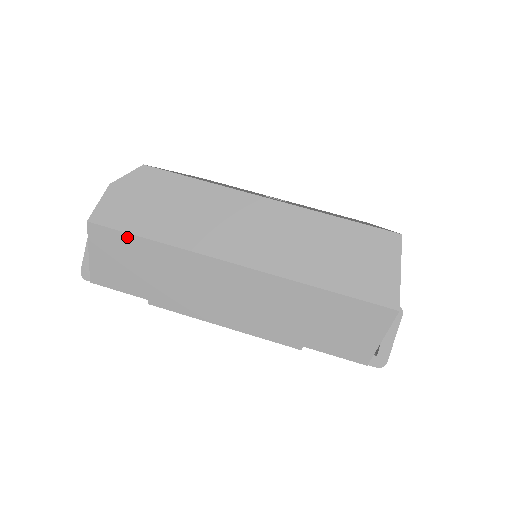
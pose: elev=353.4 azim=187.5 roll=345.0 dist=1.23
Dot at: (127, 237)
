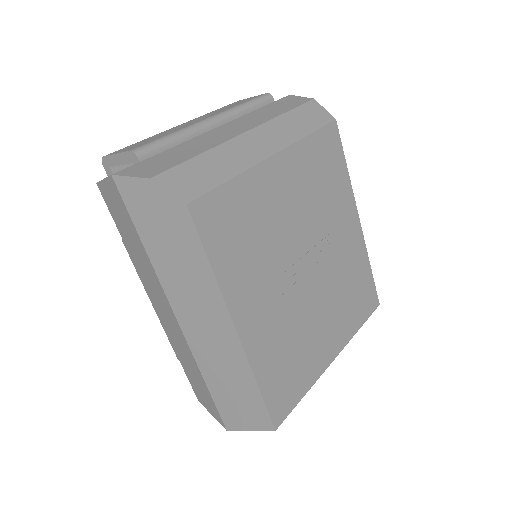
Dot at: (130, 219)
